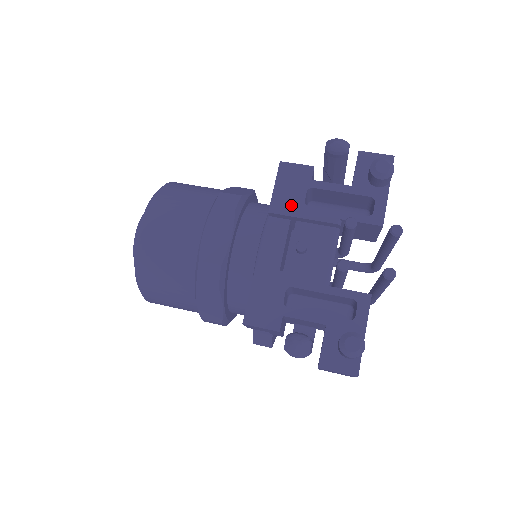
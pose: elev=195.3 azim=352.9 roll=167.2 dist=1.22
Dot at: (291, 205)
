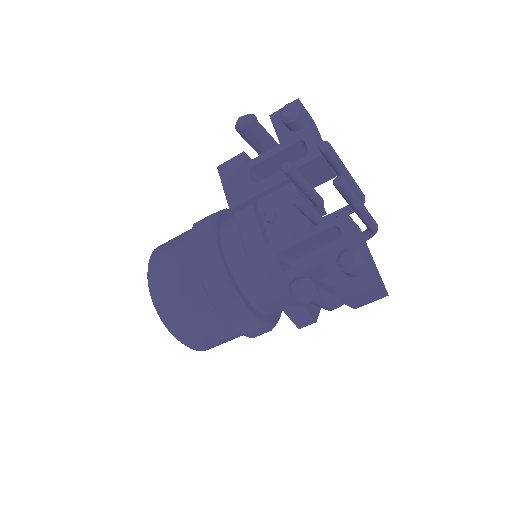
Dot at: (243, 192)
